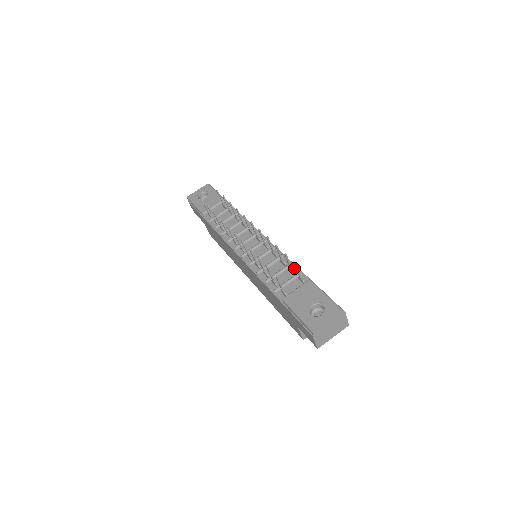
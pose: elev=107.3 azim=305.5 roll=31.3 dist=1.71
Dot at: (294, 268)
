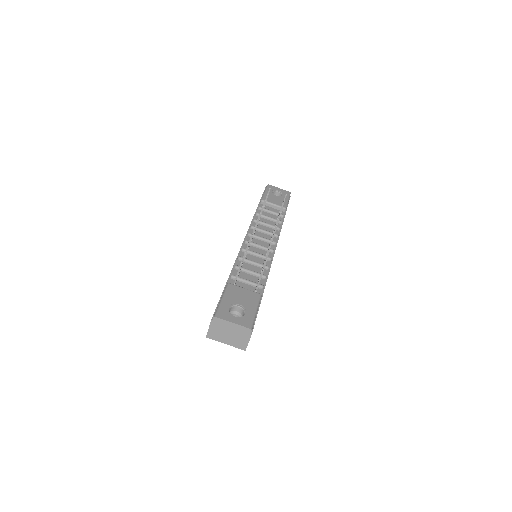
Dot at: (264, 281)
